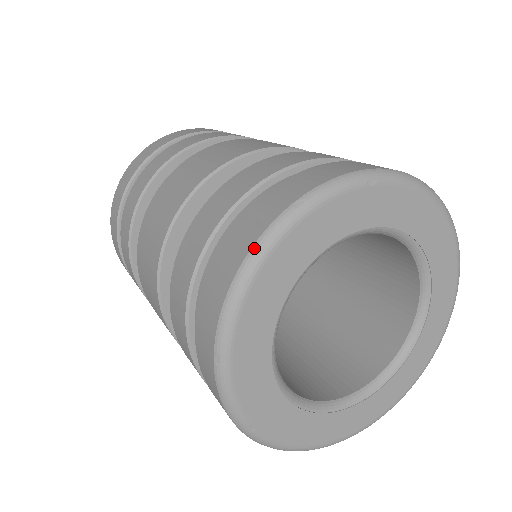
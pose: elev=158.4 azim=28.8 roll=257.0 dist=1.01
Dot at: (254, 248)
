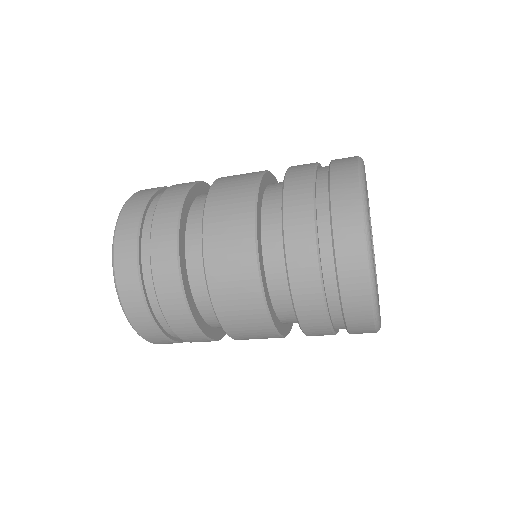
Dot at: occluded
